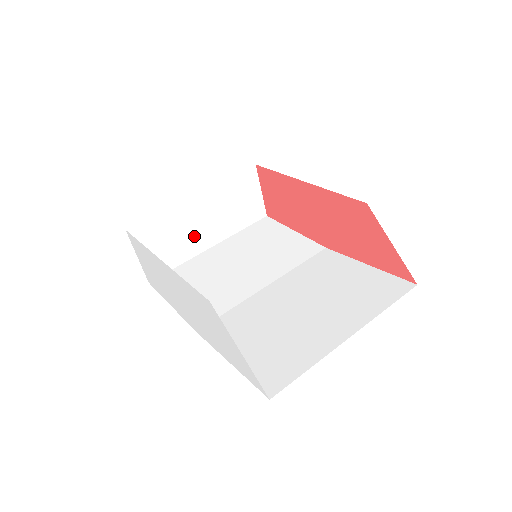
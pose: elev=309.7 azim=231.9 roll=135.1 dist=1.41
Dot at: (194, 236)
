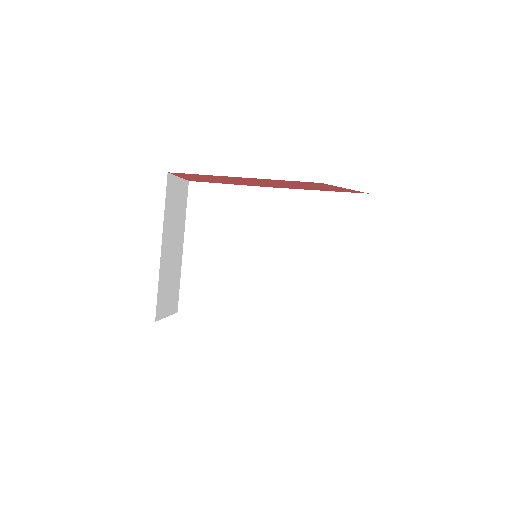
Dot at: (175, 261)
